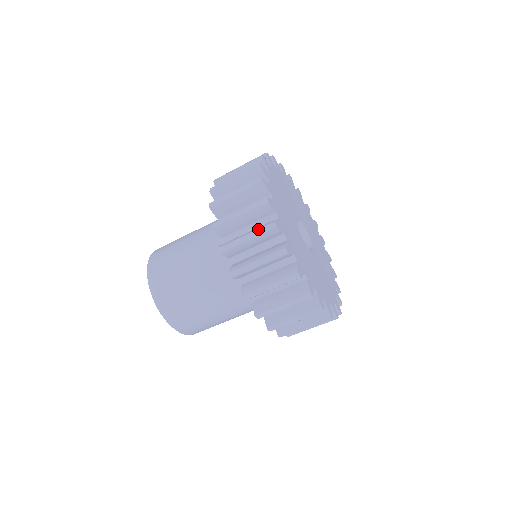
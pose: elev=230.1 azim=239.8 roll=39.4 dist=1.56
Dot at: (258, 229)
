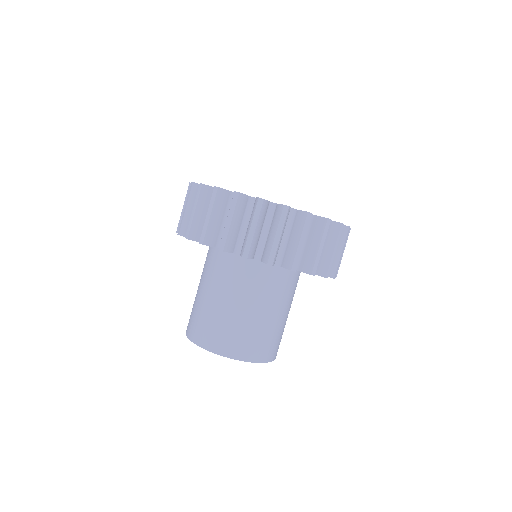
Dot at: (254, 215)
